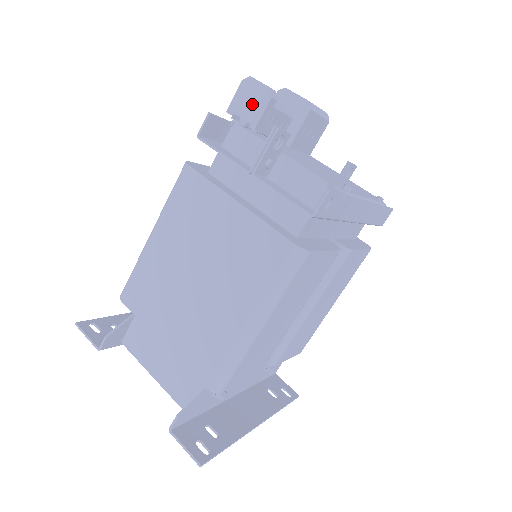
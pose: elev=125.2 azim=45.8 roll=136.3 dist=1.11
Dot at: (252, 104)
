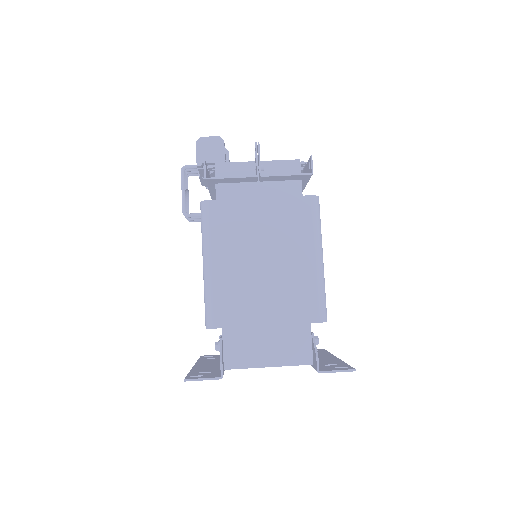
Dot at: (213, 151)
